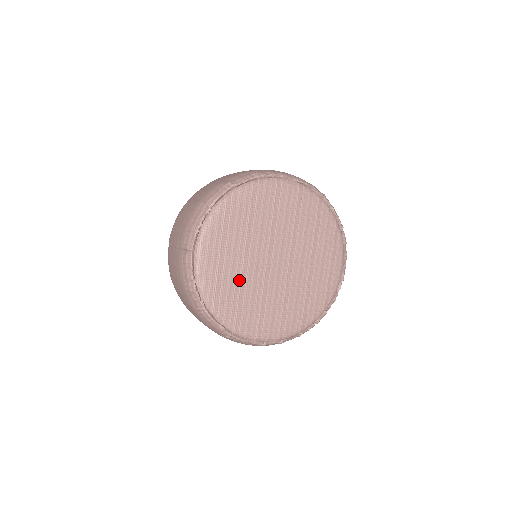
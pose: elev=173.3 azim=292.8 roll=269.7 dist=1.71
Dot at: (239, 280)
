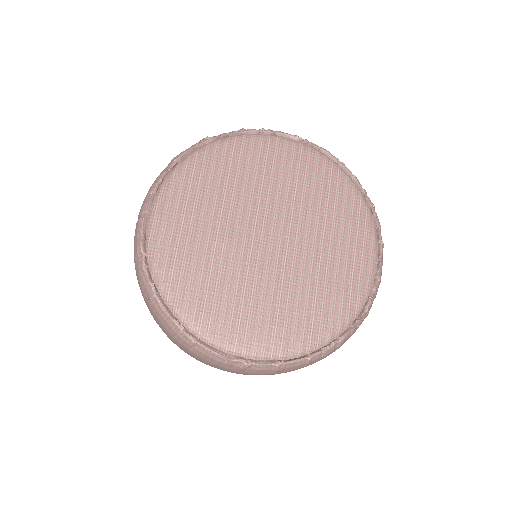
Dot at: (210, 259)
